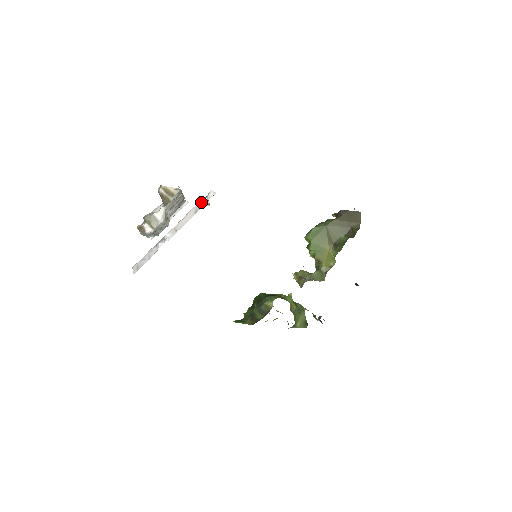
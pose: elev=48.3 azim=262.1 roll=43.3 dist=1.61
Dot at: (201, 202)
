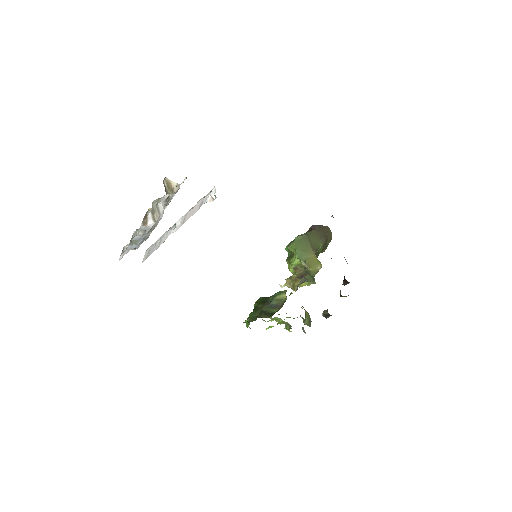
Dot at: (206, 196)
